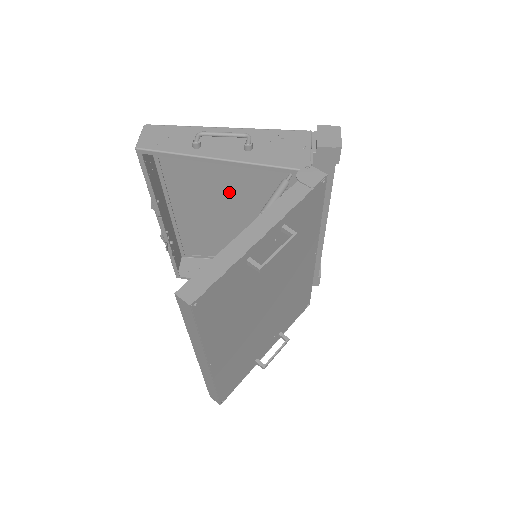
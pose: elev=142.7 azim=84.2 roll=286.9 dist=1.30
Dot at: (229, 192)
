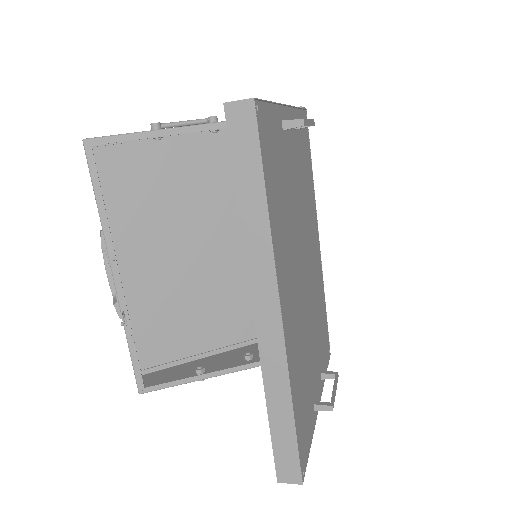
Dot at: (191, 228)
